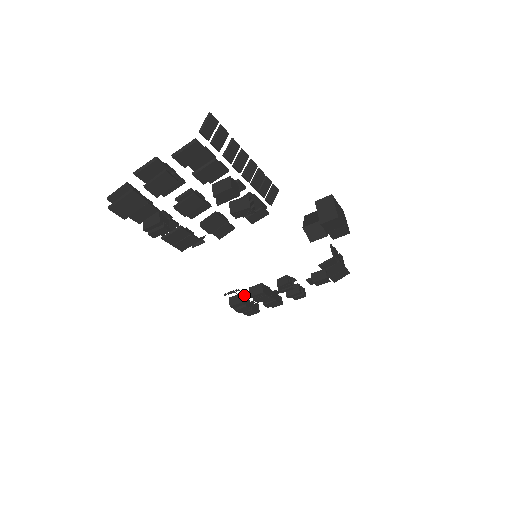
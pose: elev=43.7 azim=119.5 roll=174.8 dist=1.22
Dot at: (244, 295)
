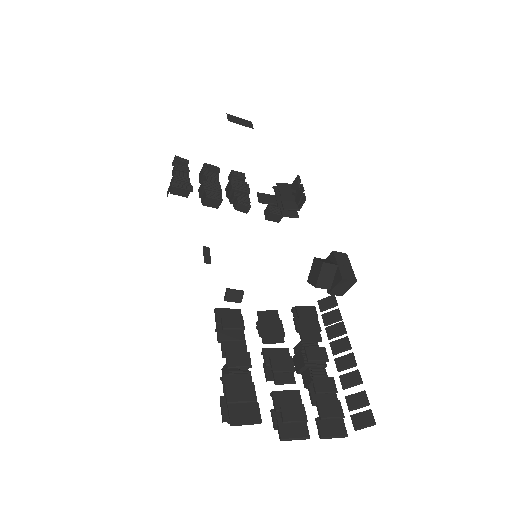
Dot at: occluded
